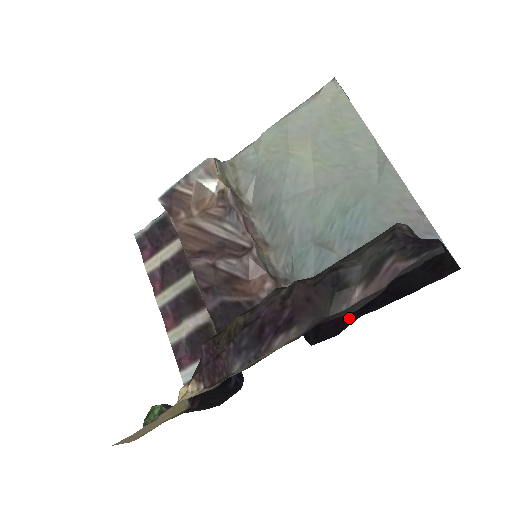
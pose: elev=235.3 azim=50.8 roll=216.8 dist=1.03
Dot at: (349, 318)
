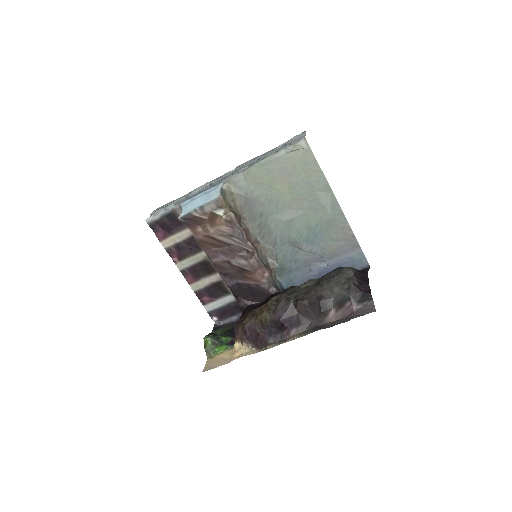
Dot at: occluded
